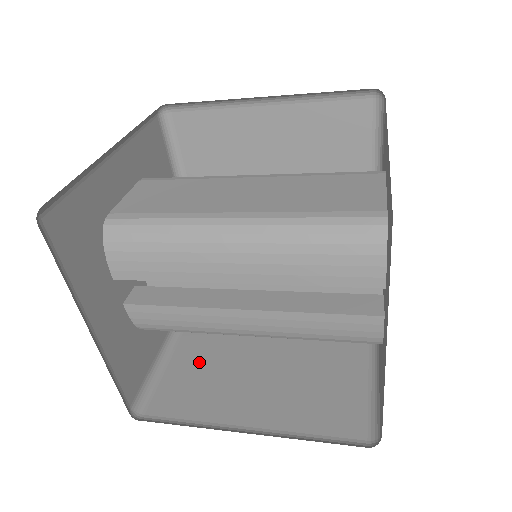
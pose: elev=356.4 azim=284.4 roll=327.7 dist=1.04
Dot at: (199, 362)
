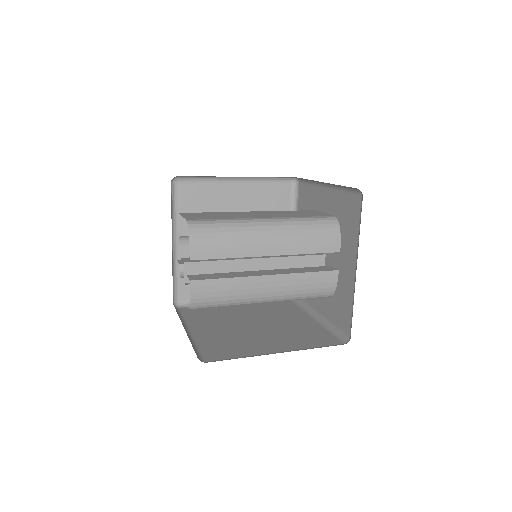
Dot at: (217, 338)
